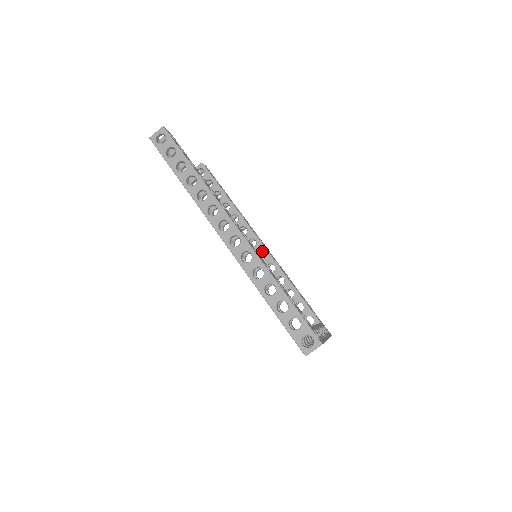
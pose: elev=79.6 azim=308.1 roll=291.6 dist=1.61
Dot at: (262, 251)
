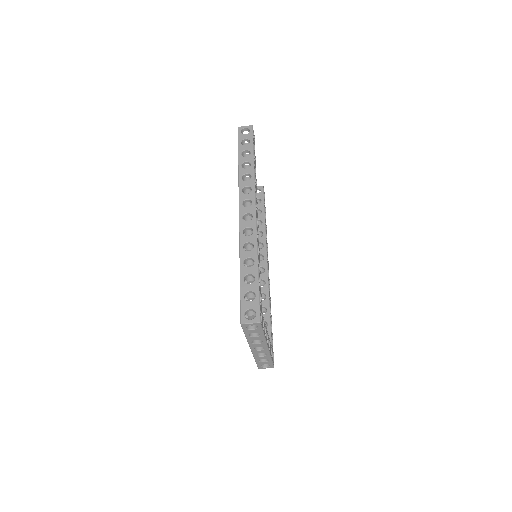
Dot at: occluded
